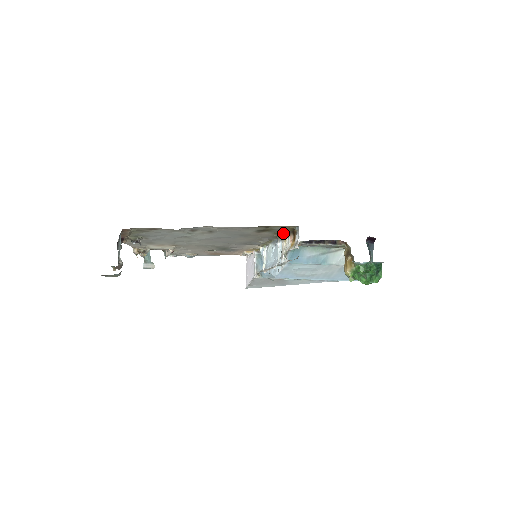
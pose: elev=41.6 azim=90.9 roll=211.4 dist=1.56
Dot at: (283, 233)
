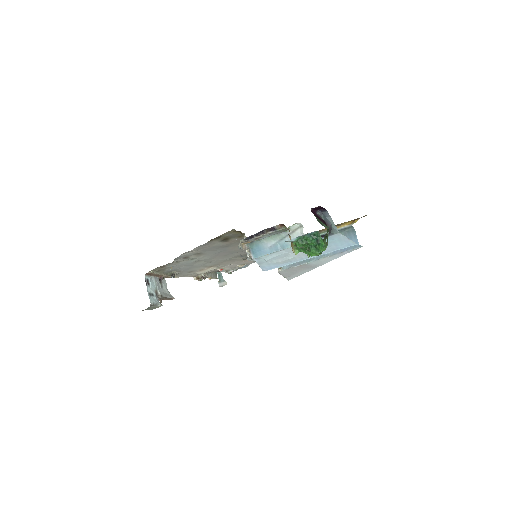
Dot at: (243, 235)
